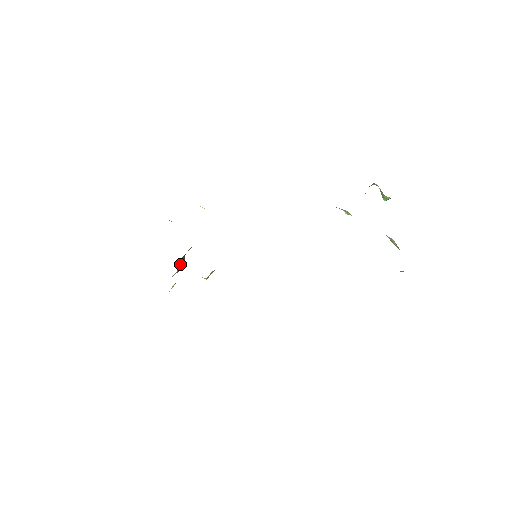
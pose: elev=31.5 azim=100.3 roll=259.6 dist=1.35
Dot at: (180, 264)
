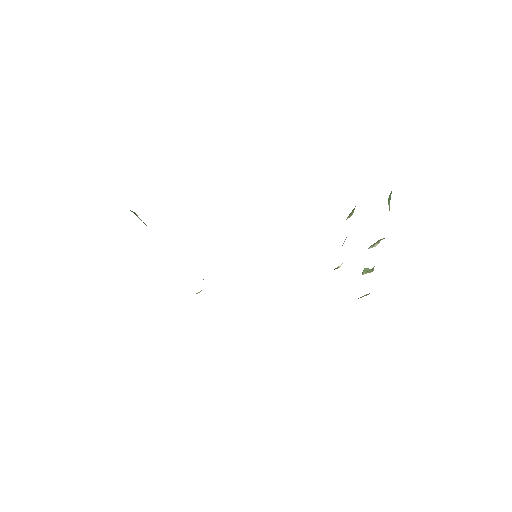
Dot at: occluded
